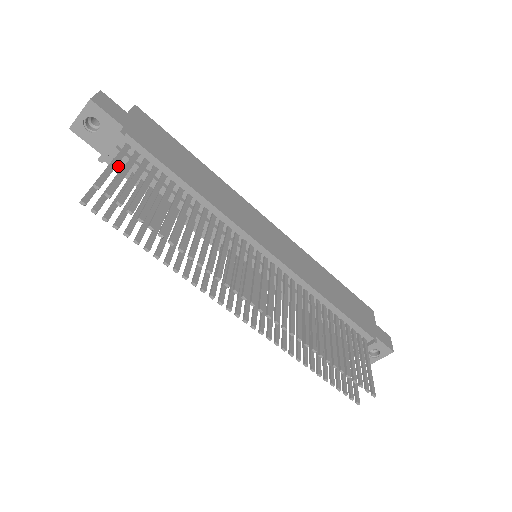
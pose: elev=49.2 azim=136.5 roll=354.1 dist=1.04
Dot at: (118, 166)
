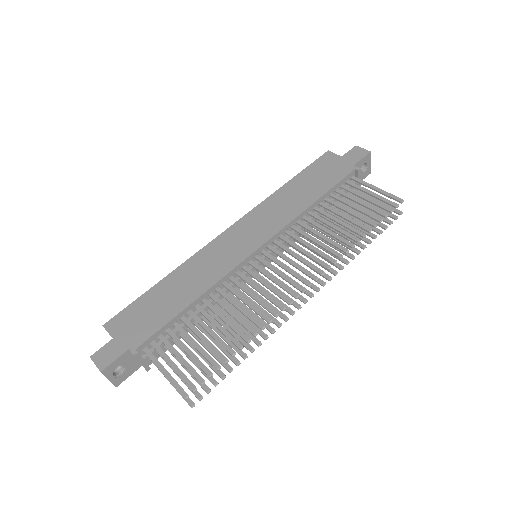
Dot at: (156, 356)
